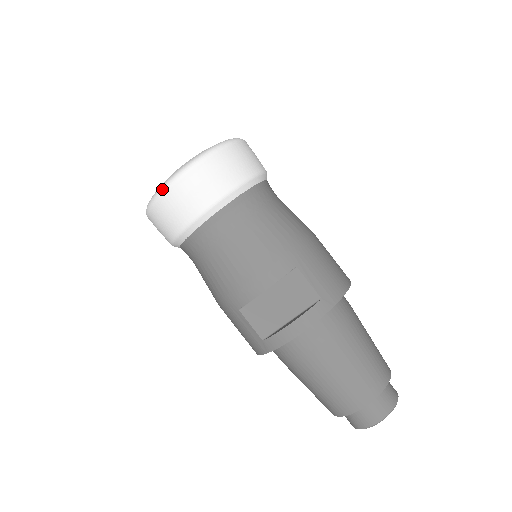
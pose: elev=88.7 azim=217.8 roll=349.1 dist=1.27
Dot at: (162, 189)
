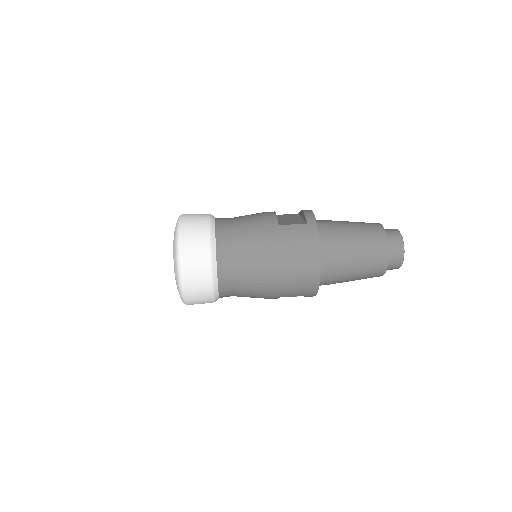
Dot at: (179, 220)
